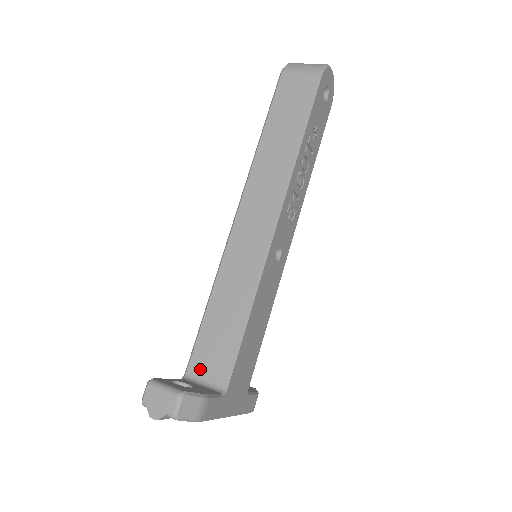
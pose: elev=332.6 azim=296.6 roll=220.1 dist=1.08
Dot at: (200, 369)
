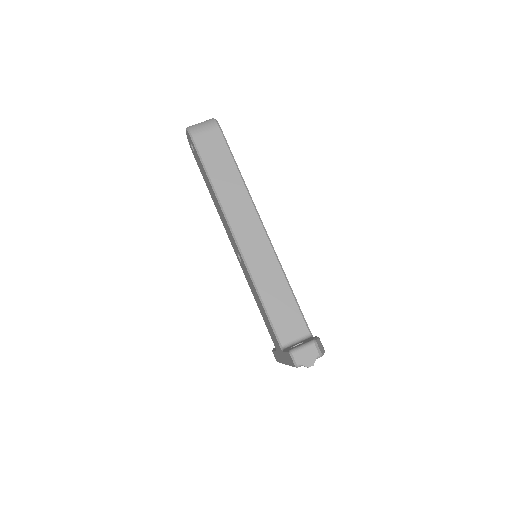
Dot at: (288, 336)
